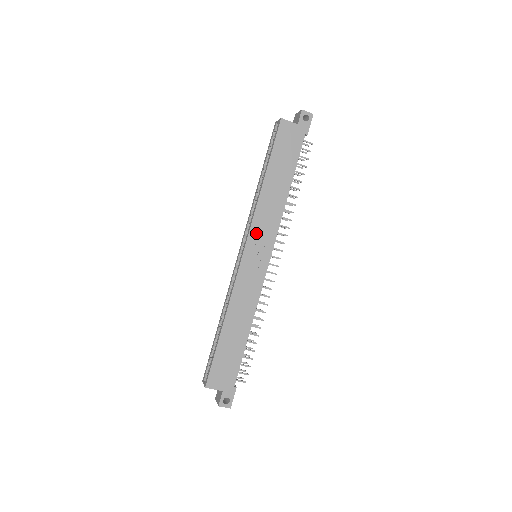
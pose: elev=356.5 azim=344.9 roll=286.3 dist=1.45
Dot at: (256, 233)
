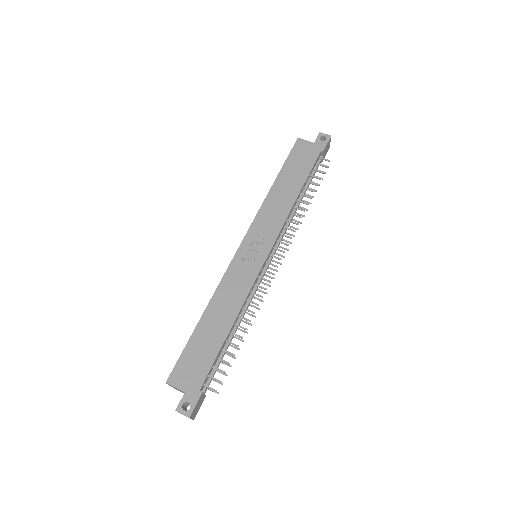
Dot at: (257, 229)
